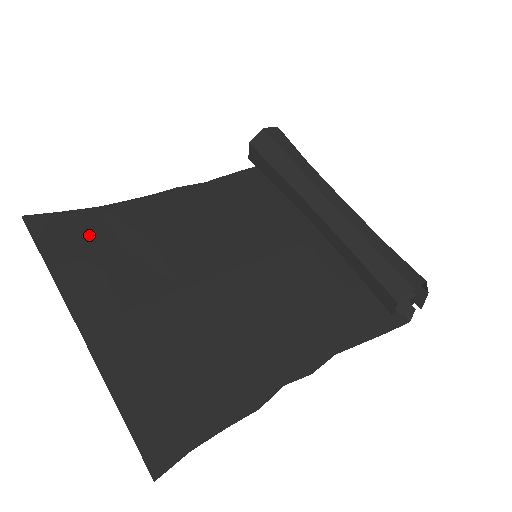
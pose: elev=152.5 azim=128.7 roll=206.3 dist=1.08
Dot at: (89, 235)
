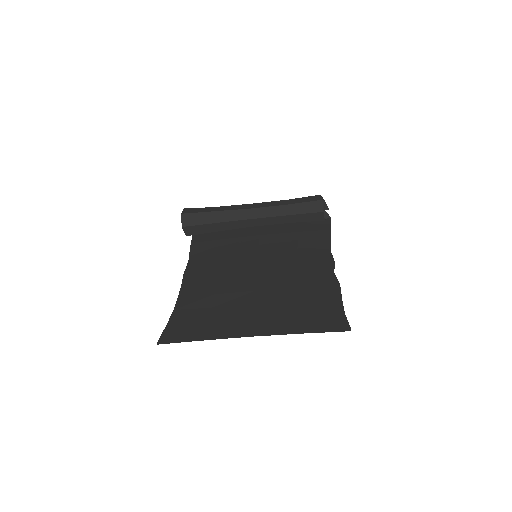
Dot at: (193, 318)
